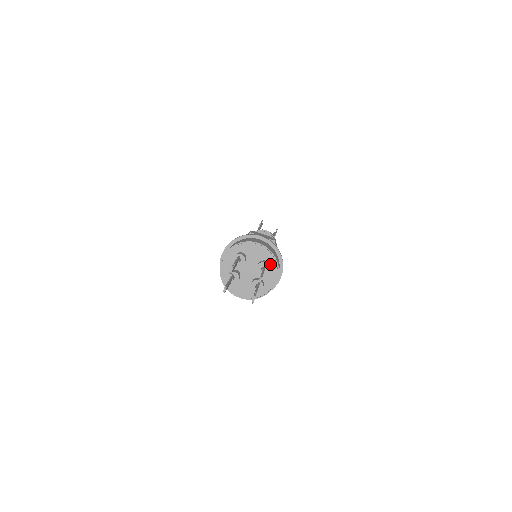
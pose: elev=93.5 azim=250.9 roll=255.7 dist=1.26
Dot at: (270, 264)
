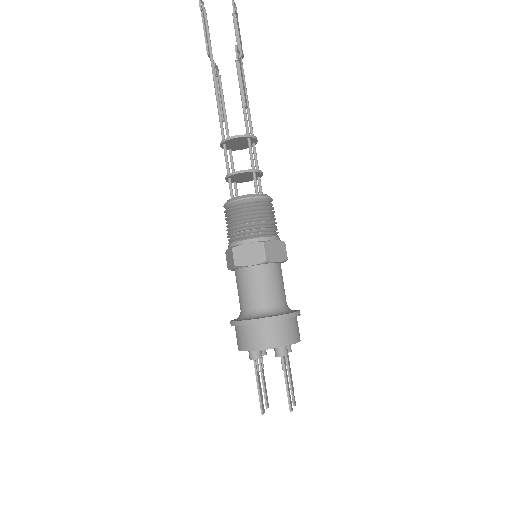
Dot at: occluded
